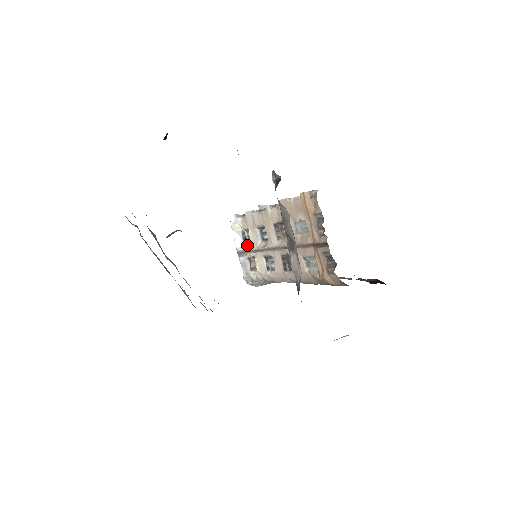
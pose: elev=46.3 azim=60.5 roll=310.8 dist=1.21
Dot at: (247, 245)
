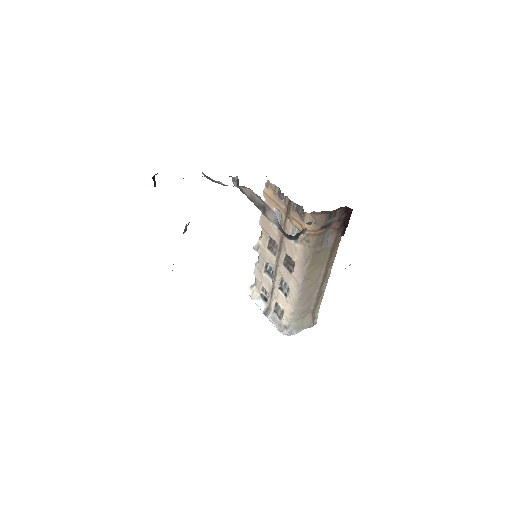
Dot at: (268, 301)
